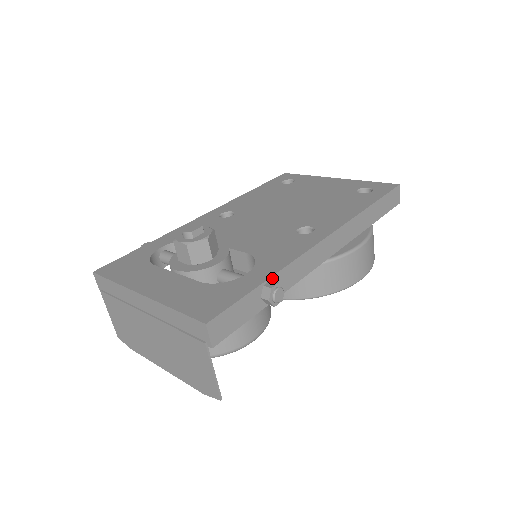
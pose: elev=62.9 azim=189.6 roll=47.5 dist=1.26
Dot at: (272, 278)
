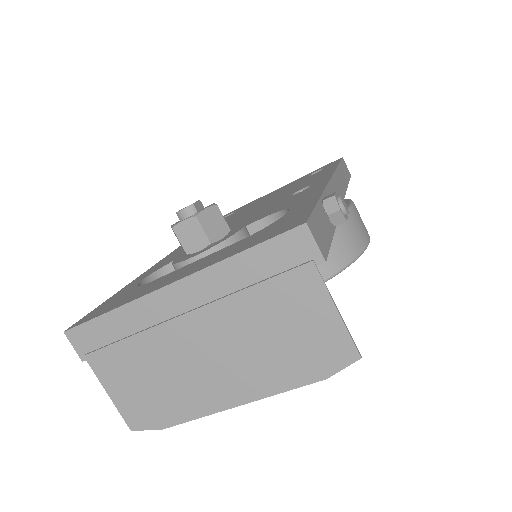
Dot at: (322, 197)
